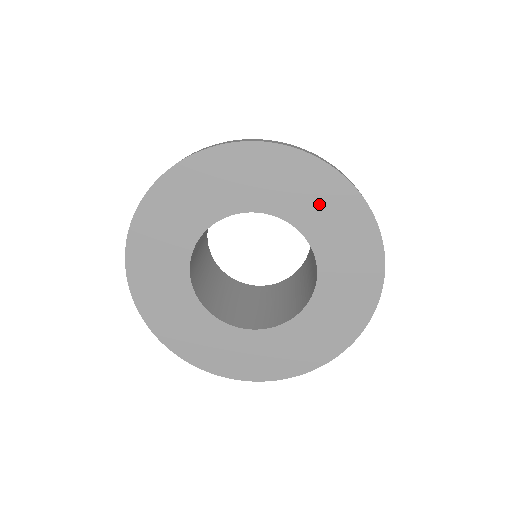
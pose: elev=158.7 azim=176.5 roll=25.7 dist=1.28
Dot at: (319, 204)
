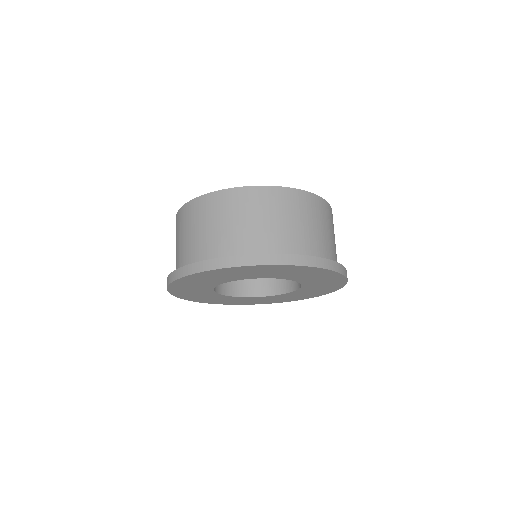
Dot at: (281, 272)
